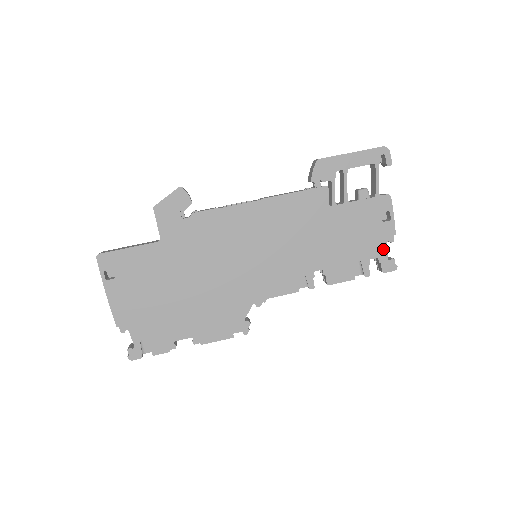
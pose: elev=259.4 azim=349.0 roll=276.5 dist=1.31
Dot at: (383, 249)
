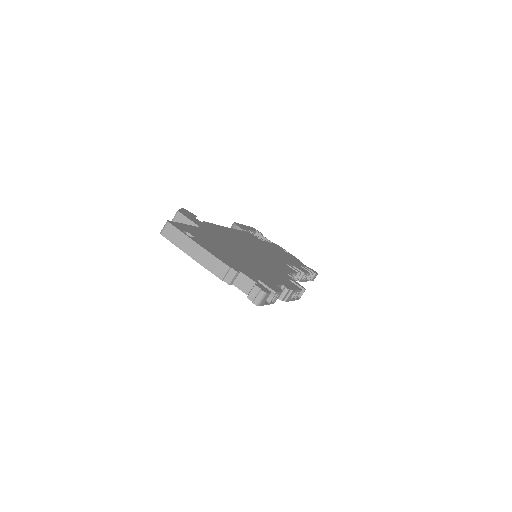
Dot at: occluded
